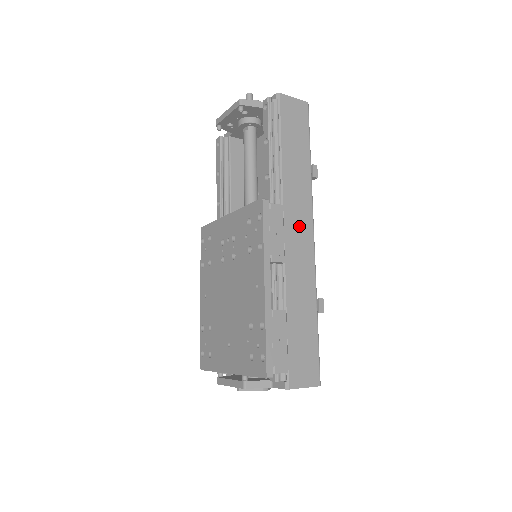
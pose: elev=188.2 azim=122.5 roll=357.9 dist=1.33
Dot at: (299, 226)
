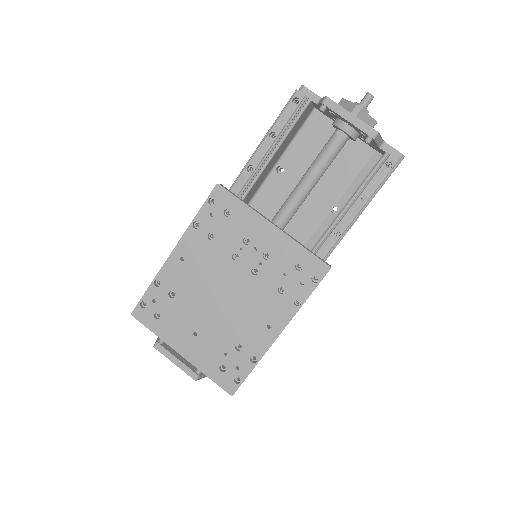
Dot at: occluded
